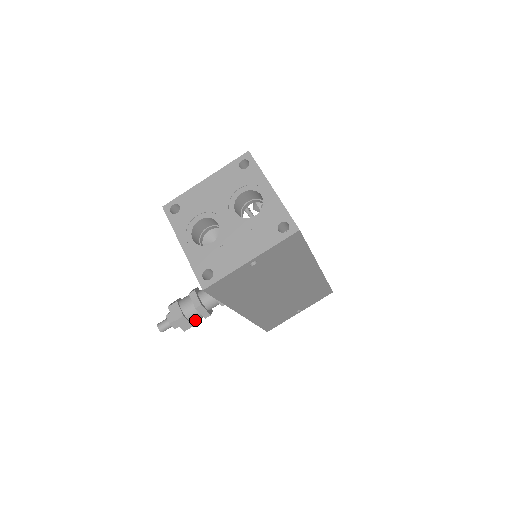
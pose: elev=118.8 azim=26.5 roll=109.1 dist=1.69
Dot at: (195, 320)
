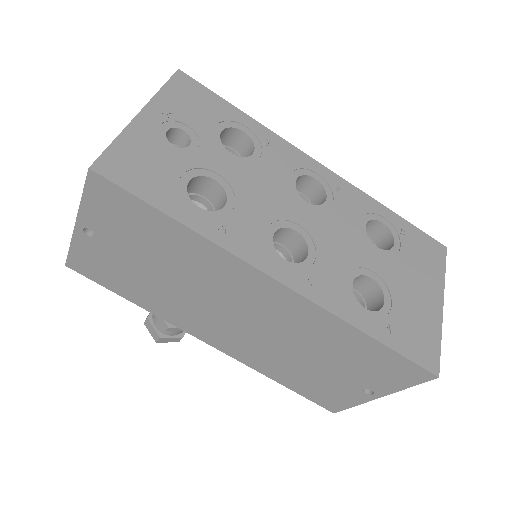
Dot at: (164, 330)
